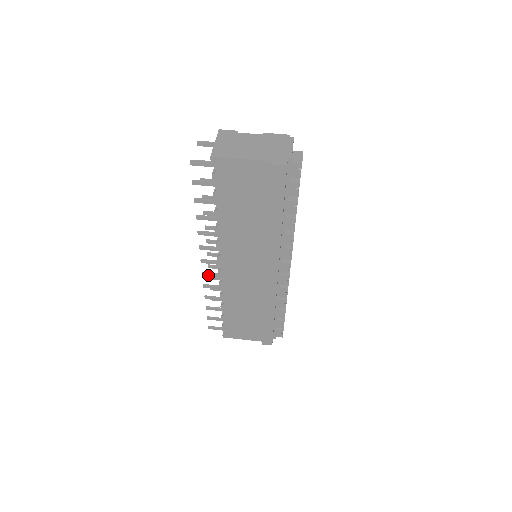
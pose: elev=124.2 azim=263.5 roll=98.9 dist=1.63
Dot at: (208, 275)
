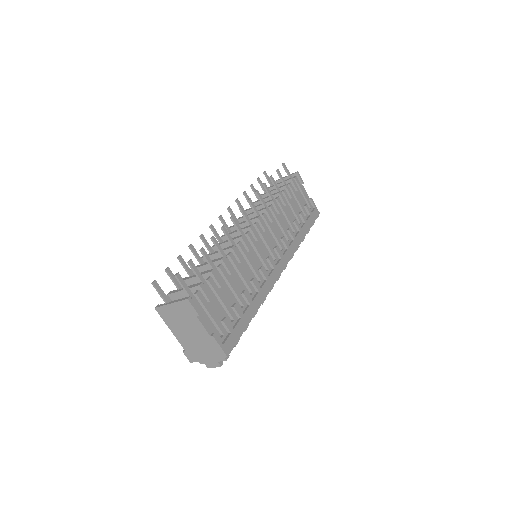
Dot at: (231, 212)
